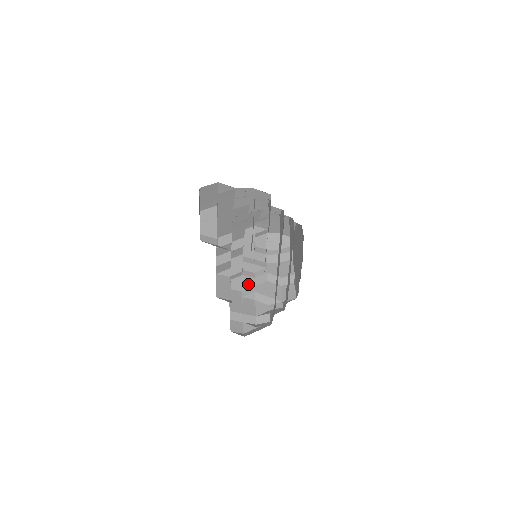
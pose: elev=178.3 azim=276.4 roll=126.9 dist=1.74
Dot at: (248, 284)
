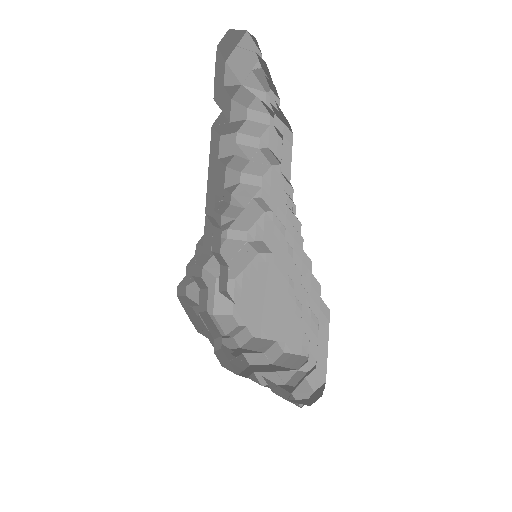
Dot at: (235, 365)
